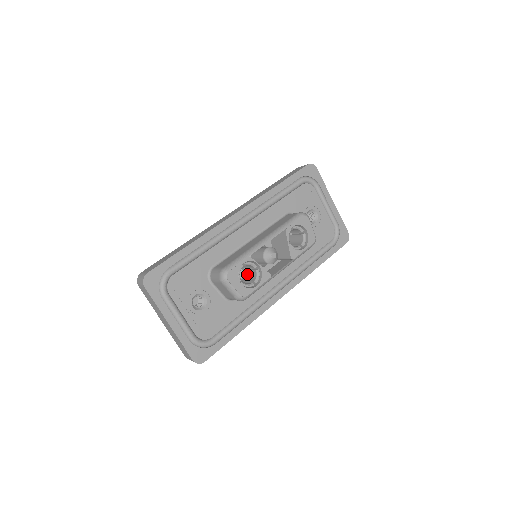
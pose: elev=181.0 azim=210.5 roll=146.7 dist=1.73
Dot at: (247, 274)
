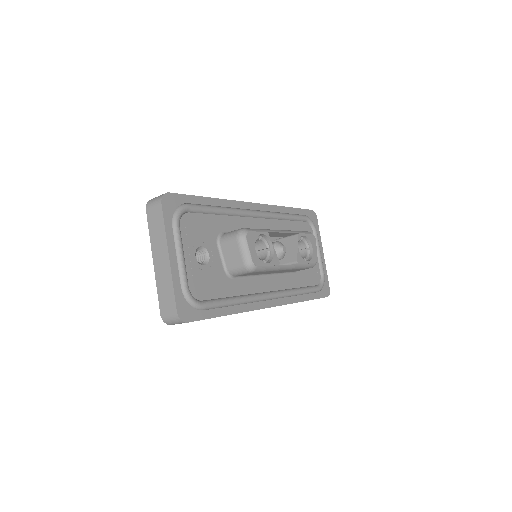
Dot at: occluded
